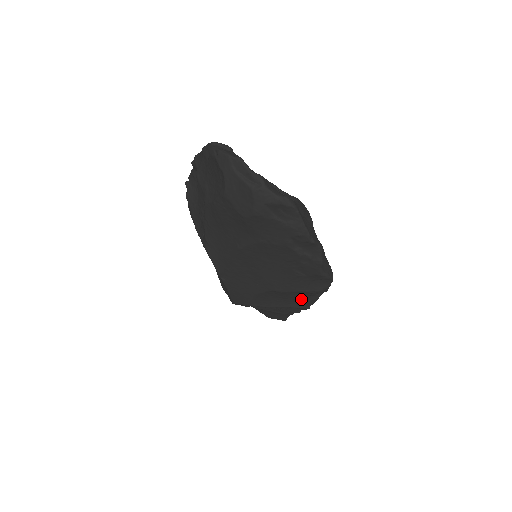
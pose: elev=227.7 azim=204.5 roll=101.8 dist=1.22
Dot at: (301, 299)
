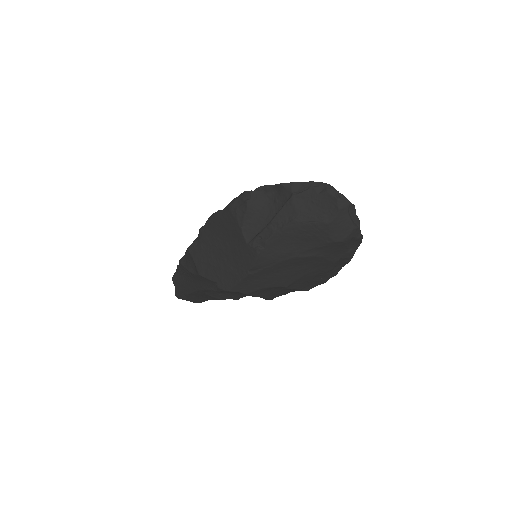
Dot at: (281, 293)
